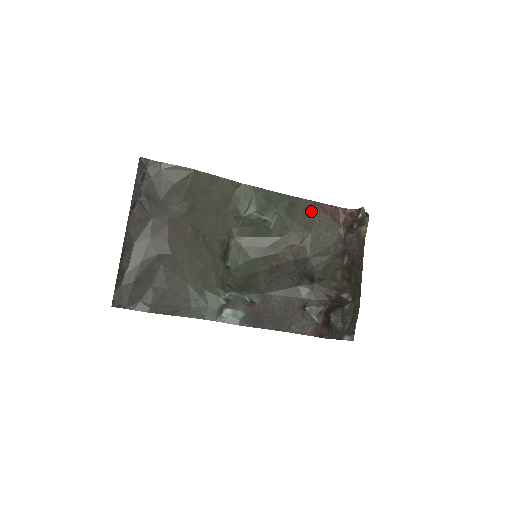
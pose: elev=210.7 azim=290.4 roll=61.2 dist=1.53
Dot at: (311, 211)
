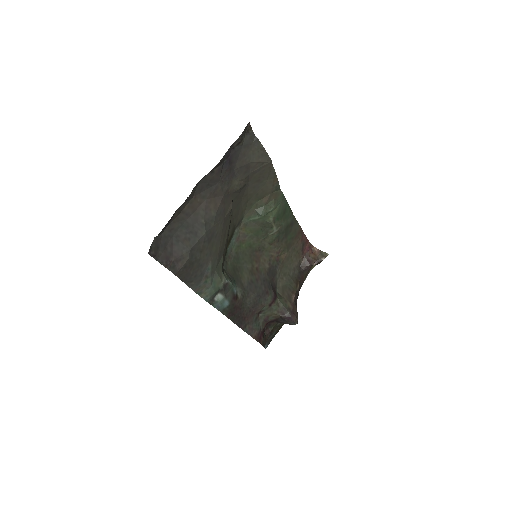
Dot at: (297, 235)
